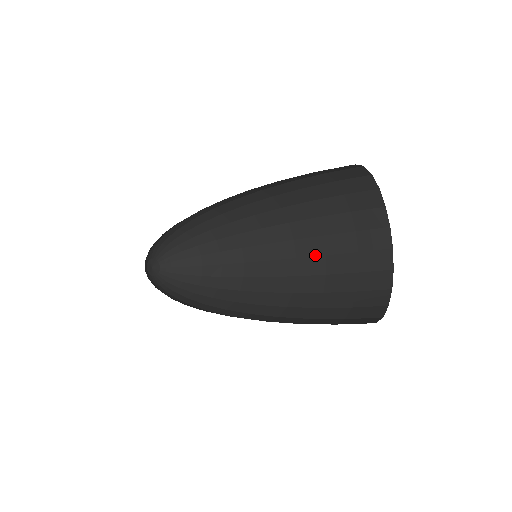
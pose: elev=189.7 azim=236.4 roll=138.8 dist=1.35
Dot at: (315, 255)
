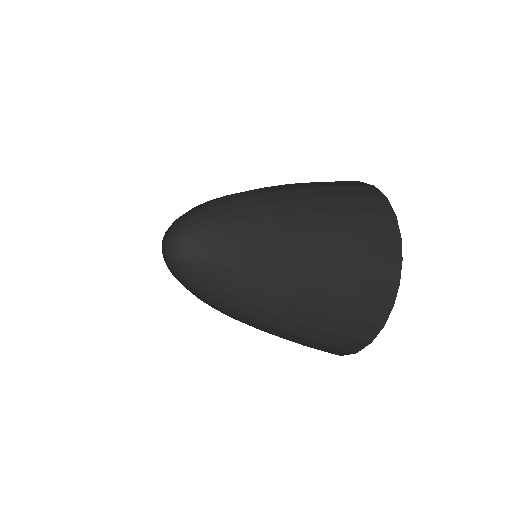
Dot at: (309, 308)
